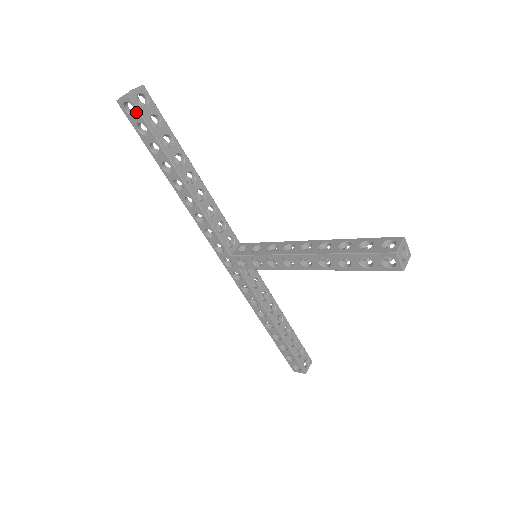
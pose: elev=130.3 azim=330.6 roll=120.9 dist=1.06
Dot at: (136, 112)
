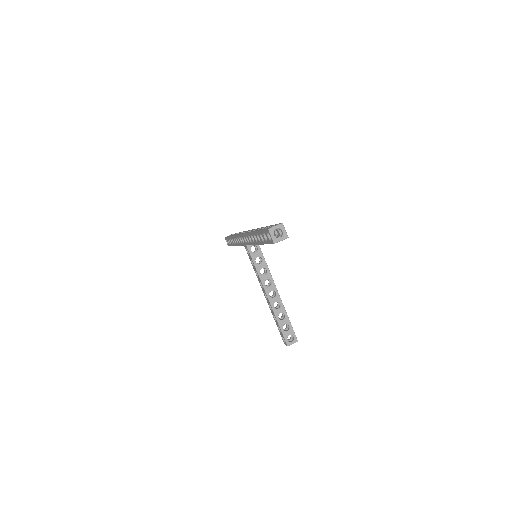
Dot at: (270, 241)
